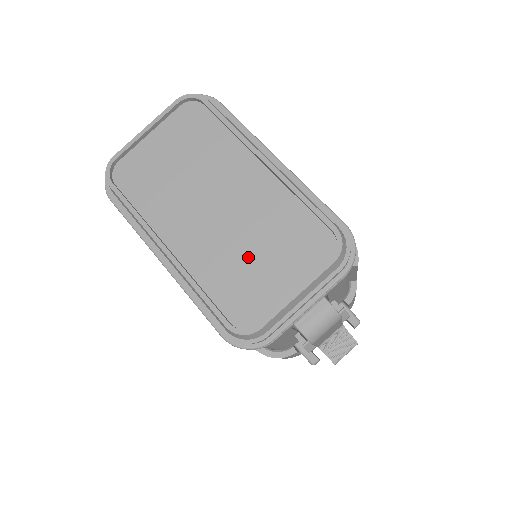
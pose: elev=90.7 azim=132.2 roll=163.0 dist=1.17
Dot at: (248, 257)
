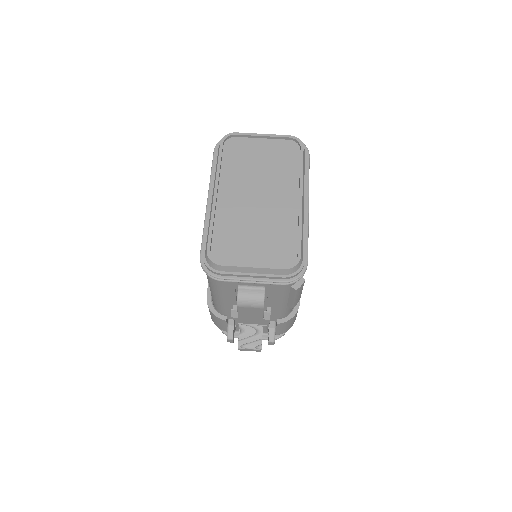
Dot at: (249, 232)
